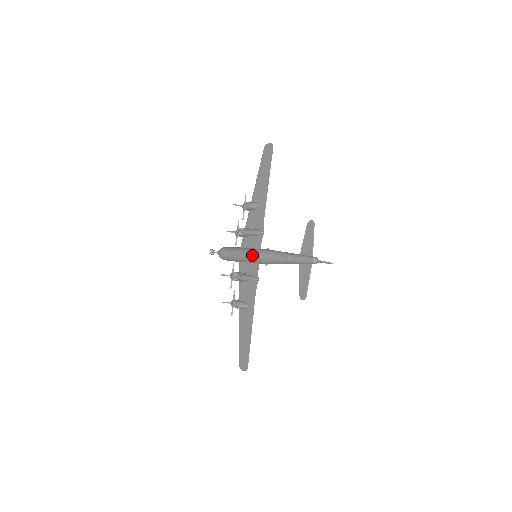
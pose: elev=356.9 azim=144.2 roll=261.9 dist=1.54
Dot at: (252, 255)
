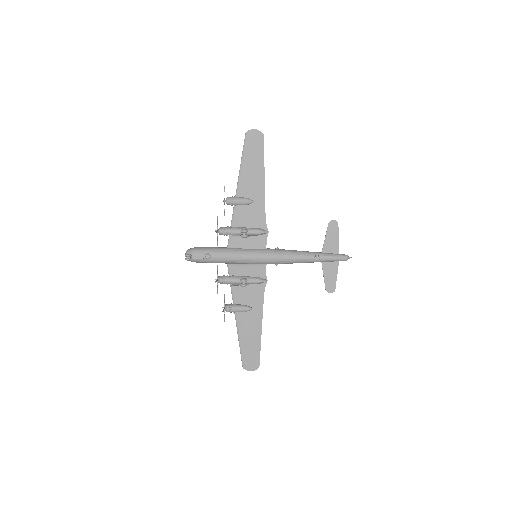
Dot at: (261, 257)
